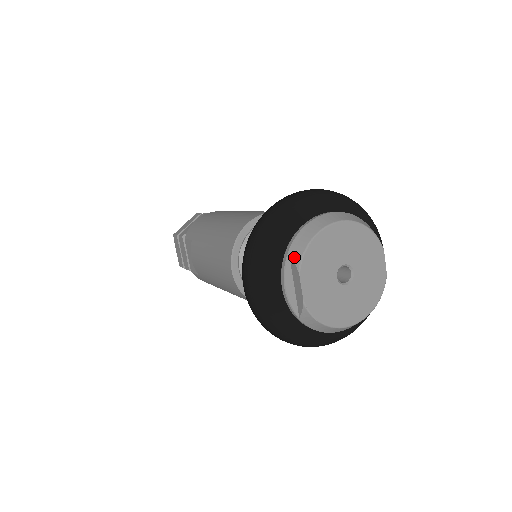
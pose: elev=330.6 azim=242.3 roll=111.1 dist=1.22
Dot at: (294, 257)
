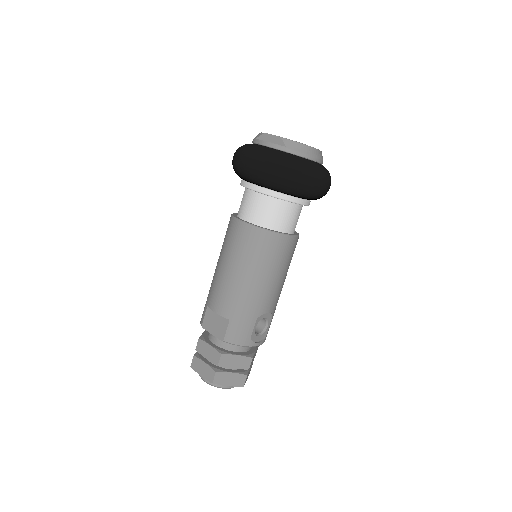
Dot at: (258, 136)
